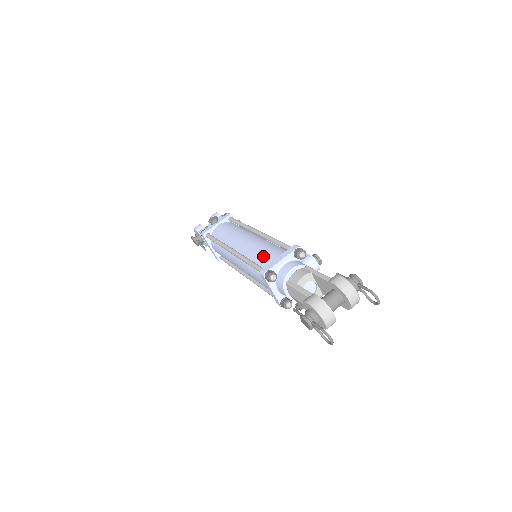
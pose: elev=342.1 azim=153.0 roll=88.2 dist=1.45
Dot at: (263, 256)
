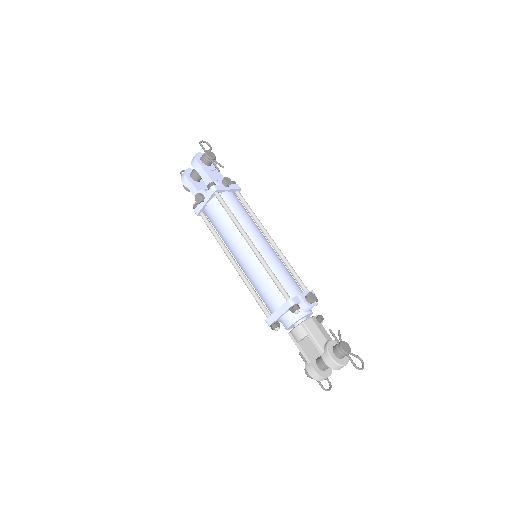
Dot at: (263, 296)
